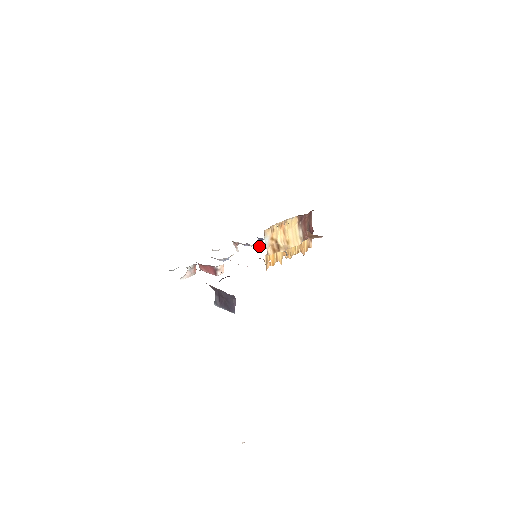
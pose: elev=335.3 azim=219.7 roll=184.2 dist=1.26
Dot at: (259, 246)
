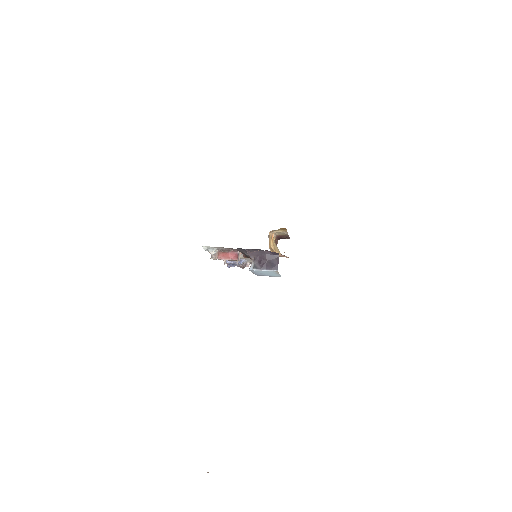
Dot at: occluded
